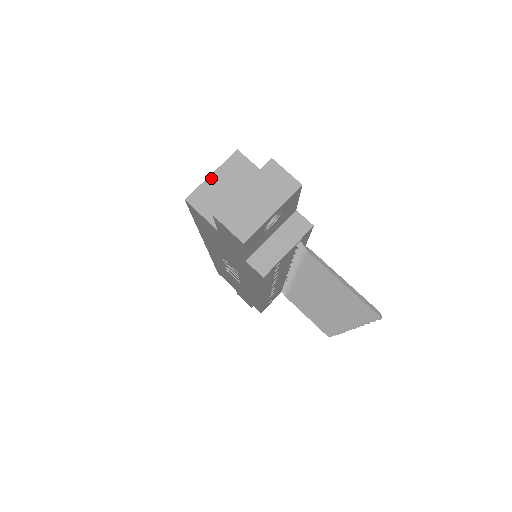
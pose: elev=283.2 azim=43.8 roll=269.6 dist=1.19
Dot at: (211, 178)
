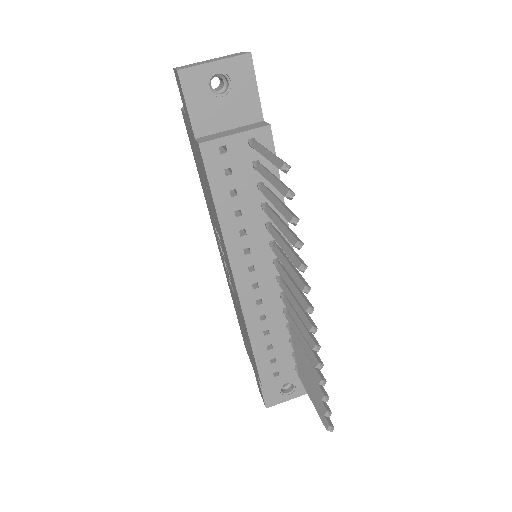
Dot at: occluded
